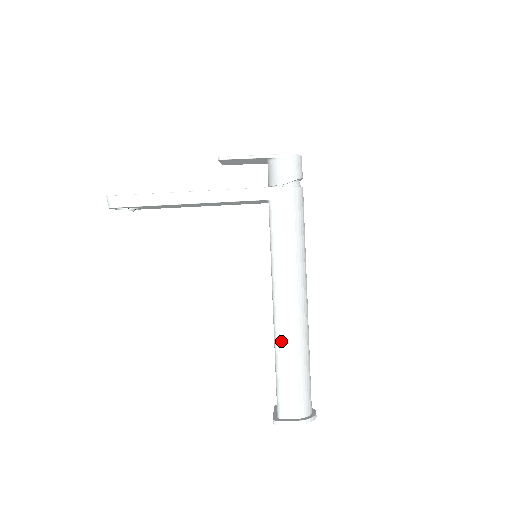
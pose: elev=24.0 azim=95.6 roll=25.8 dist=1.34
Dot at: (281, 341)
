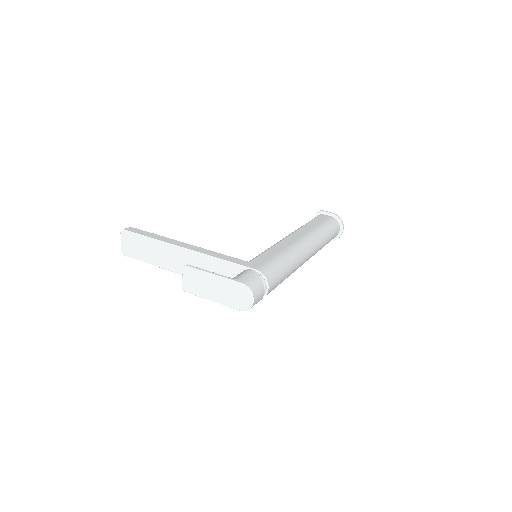
Dot at: occluded
